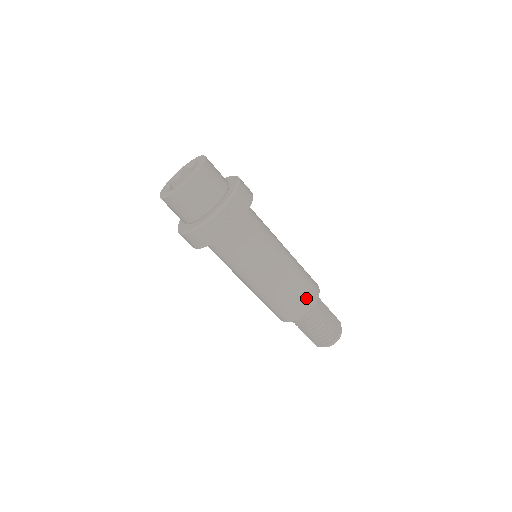
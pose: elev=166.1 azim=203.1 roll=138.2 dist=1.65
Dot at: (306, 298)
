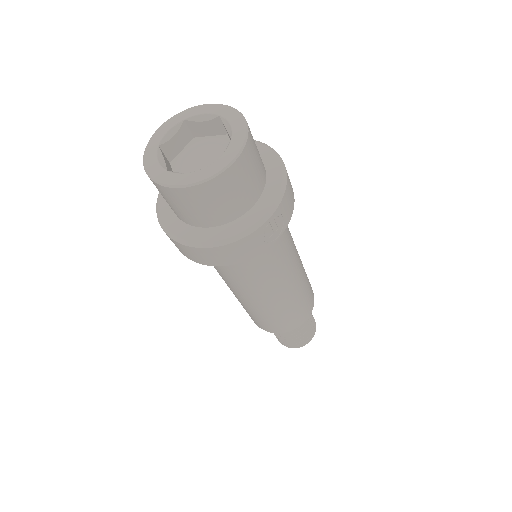
Dot at: (306, 309)
